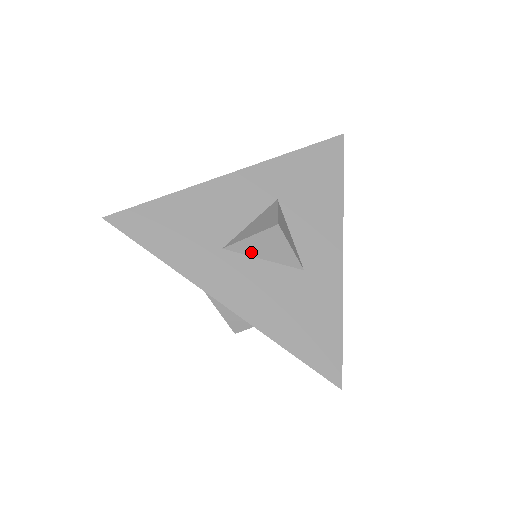
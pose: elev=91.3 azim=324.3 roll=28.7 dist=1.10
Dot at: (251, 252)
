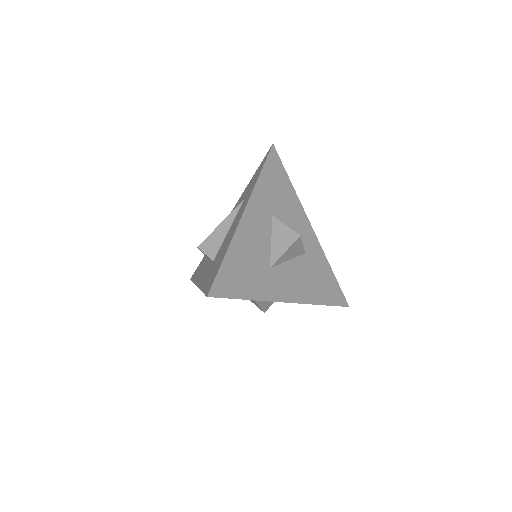
Dot at: (284, 260)
